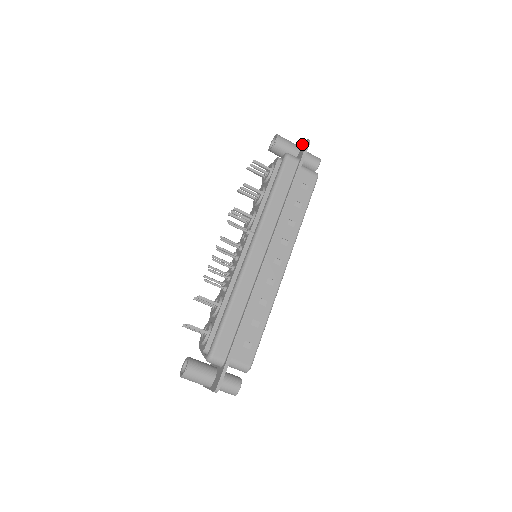
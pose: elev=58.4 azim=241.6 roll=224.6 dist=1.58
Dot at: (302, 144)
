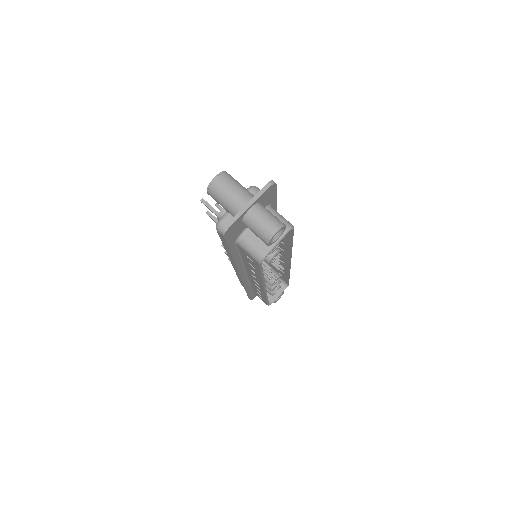
Dot at: occluded
